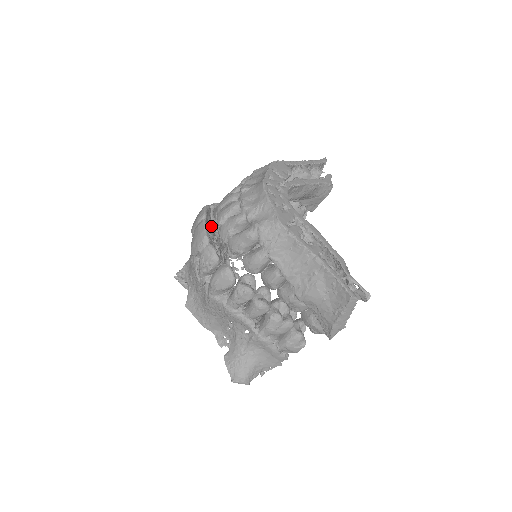
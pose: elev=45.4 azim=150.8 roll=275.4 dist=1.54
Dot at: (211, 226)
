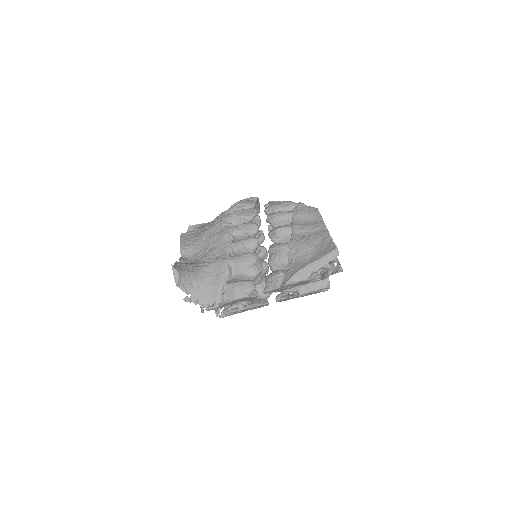
Dot at: occluded
